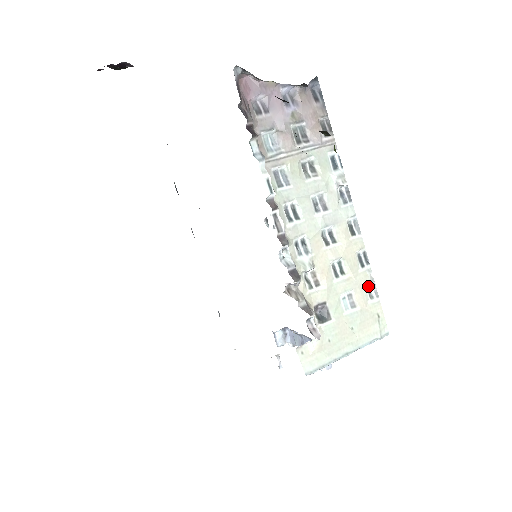
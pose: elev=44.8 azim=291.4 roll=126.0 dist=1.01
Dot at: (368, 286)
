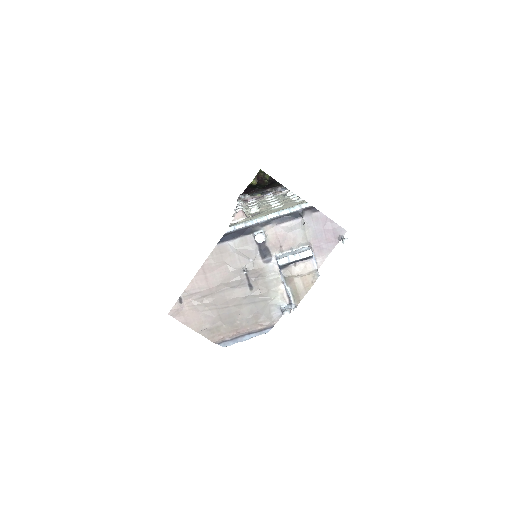
Dot at: occluded
